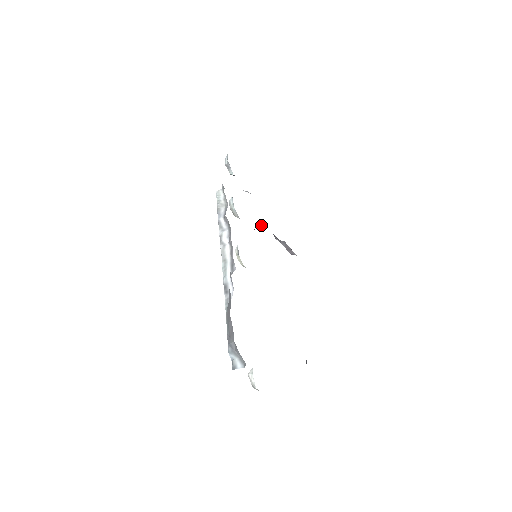
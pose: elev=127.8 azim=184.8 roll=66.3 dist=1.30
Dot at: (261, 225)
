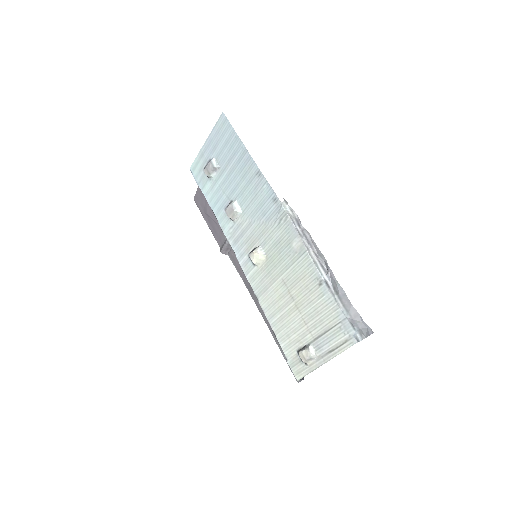
Dot at: occluded
